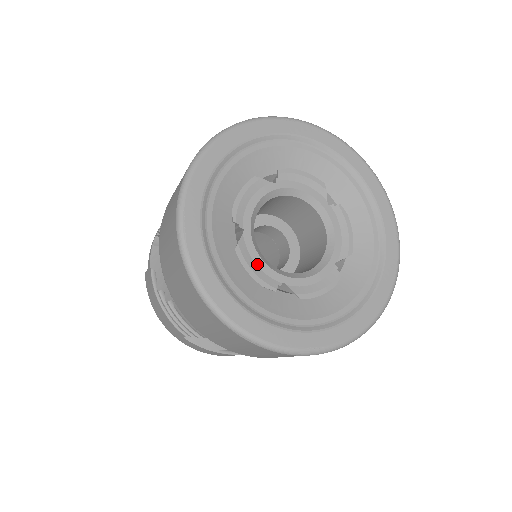
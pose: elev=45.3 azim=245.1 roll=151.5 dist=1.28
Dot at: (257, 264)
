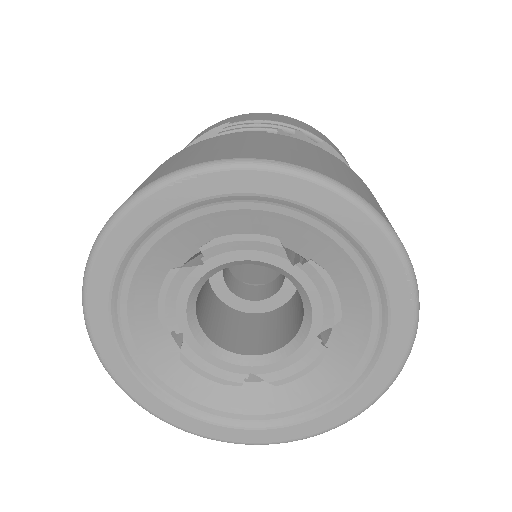
Dot at: (212, 364)
